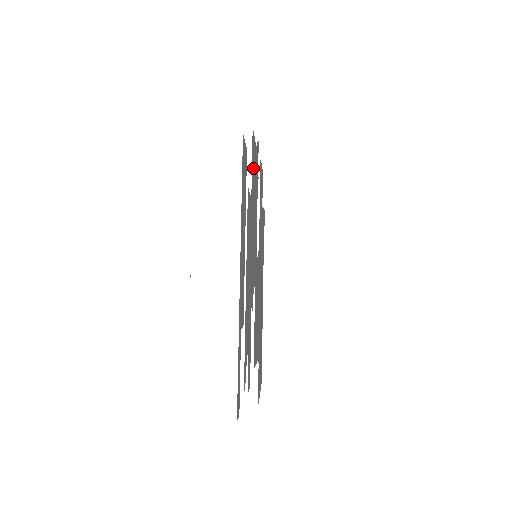
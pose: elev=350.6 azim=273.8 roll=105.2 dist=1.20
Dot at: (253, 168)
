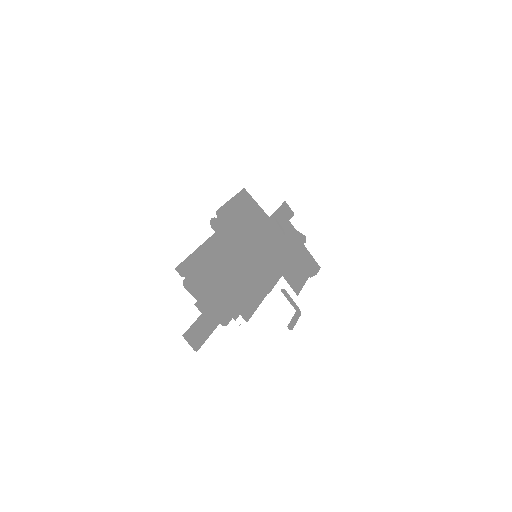
Dot at: (250, 197)
